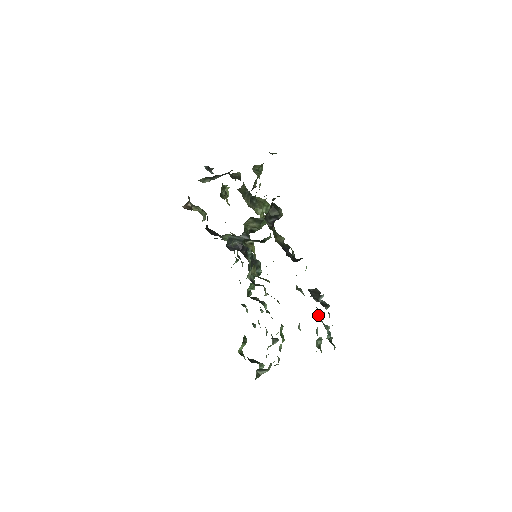
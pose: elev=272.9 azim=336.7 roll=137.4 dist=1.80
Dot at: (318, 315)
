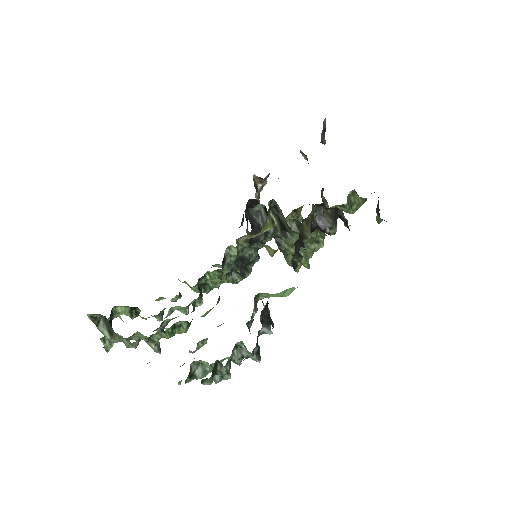
Dot at: (239, 344)
